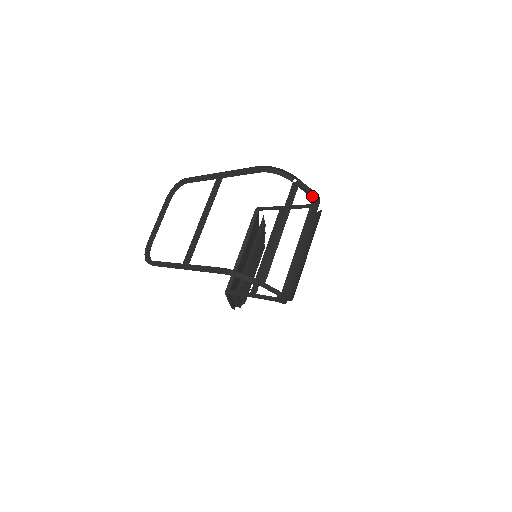
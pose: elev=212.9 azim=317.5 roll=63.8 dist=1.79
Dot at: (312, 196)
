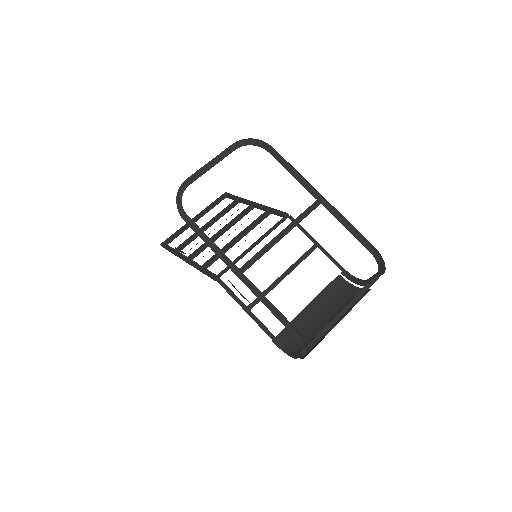
Dot at: (365, 281)
